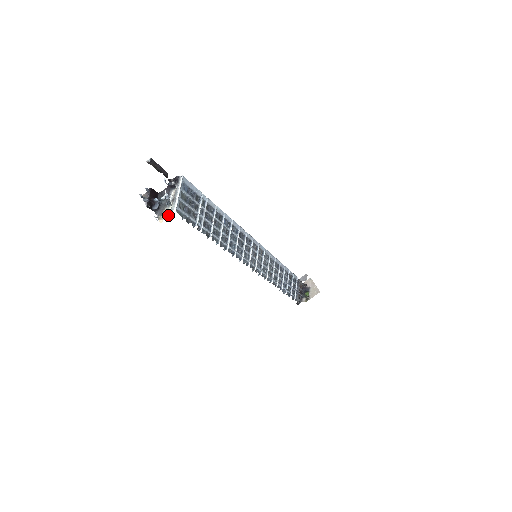
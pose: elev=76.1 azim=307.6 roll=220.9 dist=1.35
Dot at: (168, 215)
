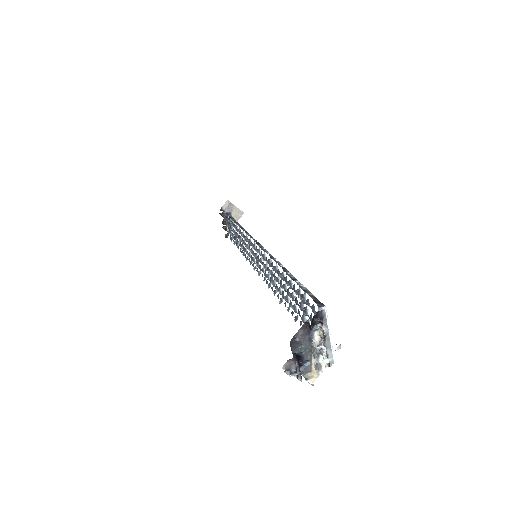
Dot at: (323, 370)
